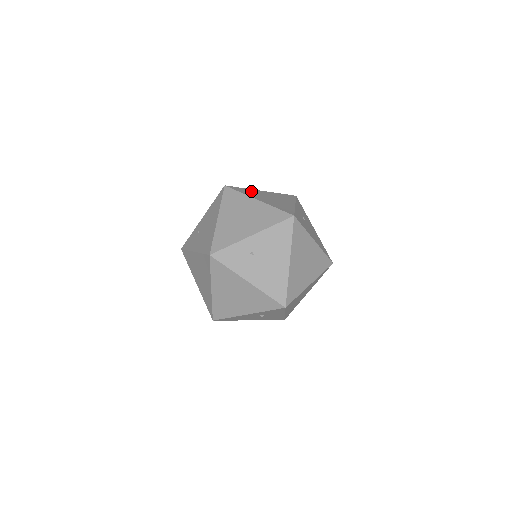
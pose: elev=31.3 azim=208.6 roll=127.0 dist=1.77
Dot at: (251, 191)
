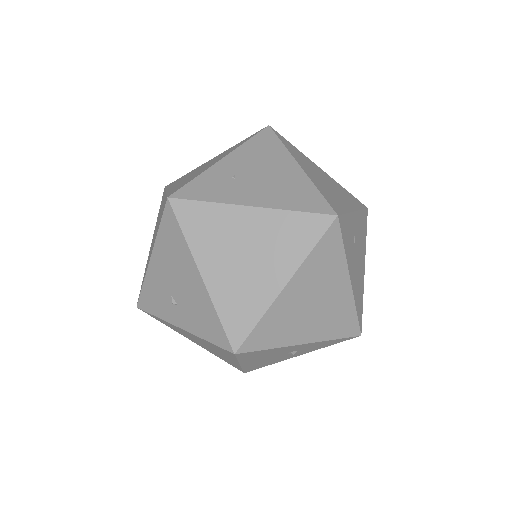
Dot at: occluded
